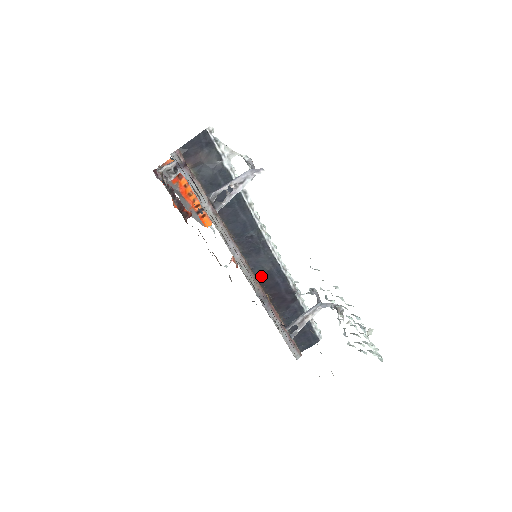
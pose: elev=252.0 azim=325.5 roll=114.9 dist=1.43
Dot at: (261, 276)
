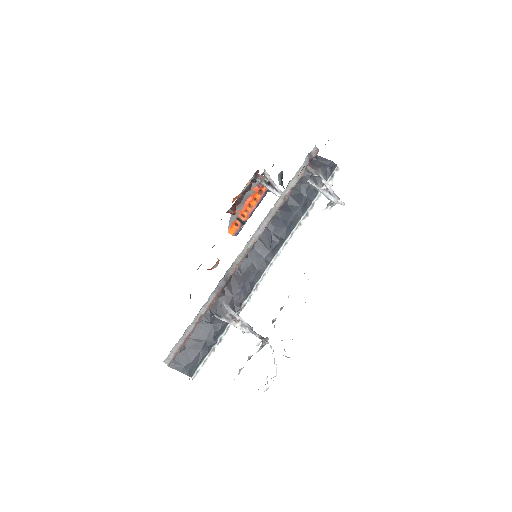
Dot at: (241, 269)
